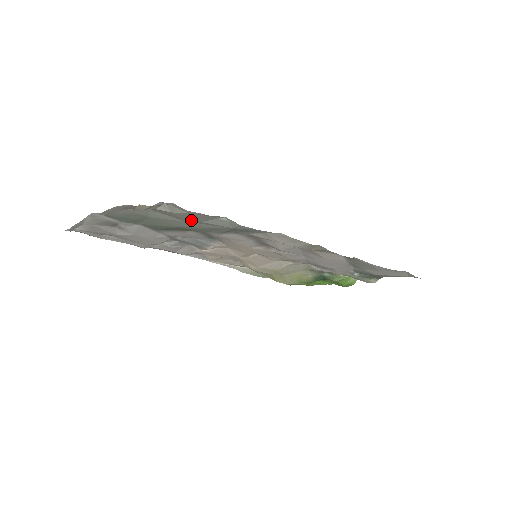
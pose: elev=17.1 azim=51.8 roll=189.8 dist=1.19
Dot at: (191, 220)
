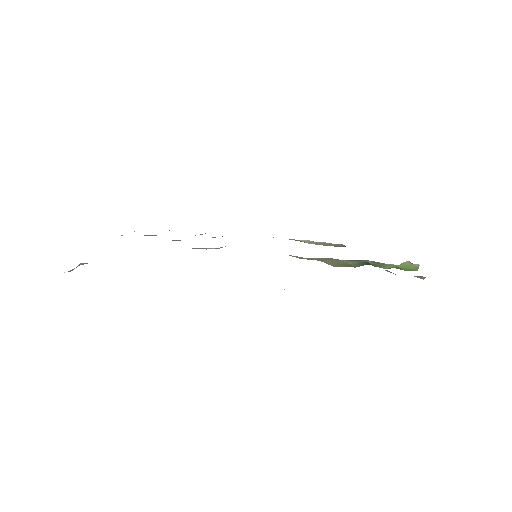
Dot at: occluded
